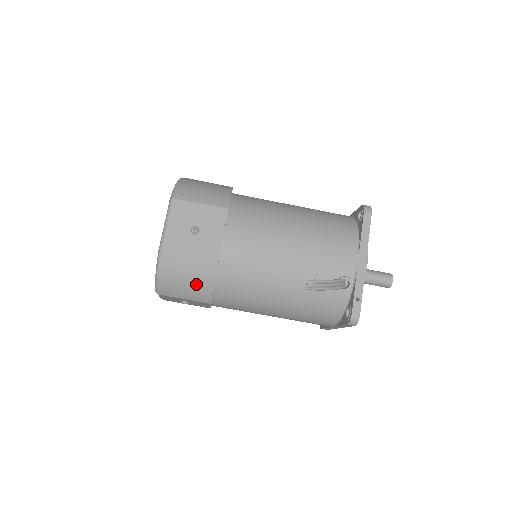
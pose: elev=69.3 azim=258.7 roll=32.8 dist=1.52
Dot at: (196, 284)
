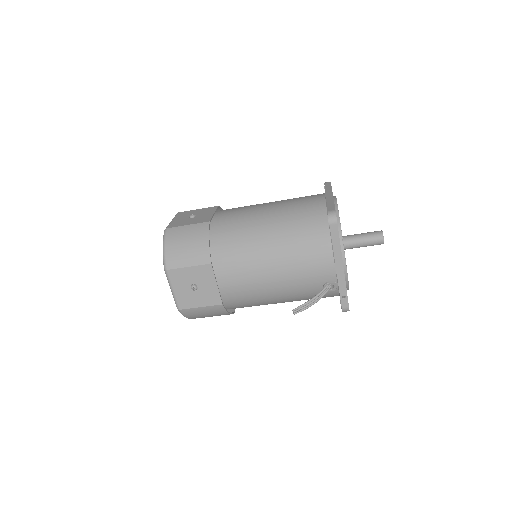
Dot at: (215, 315)
